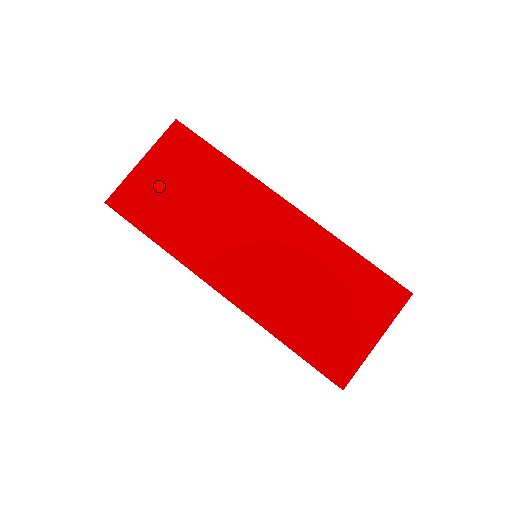
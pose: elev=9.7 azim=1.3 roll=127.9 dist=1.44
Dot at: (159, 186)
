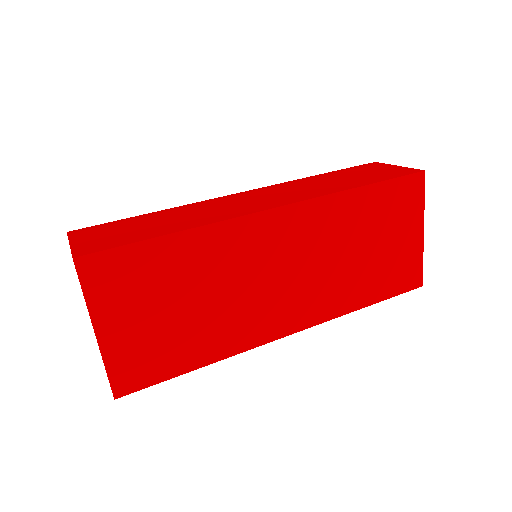
Dot at: (145, 331)
